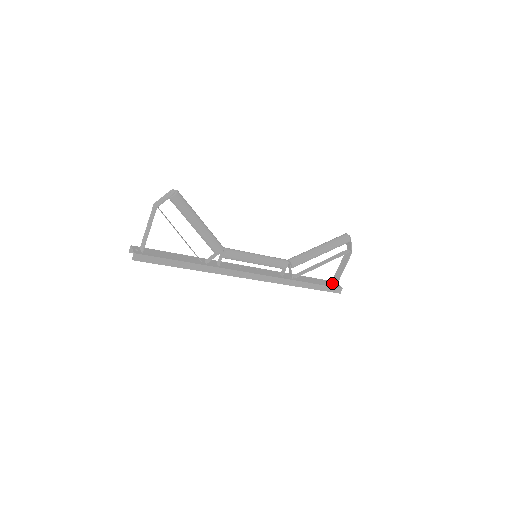
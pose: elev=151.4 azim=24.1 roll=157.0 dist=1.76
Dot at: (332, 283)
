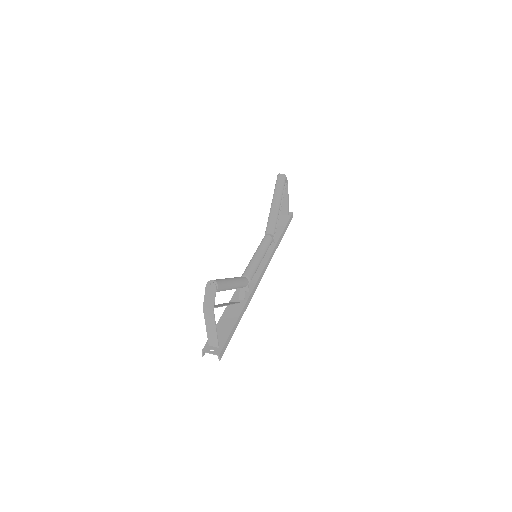
Dot at: (283, 215)
